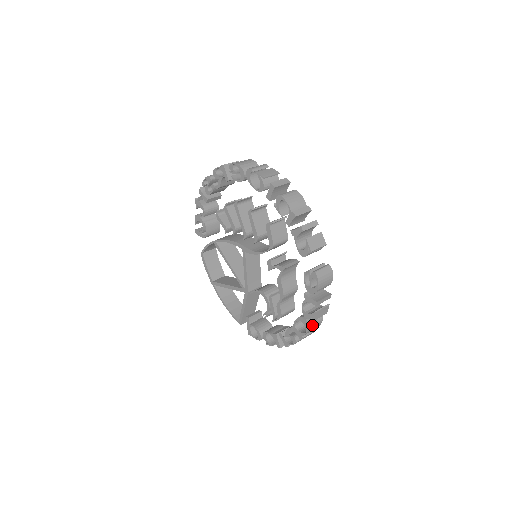
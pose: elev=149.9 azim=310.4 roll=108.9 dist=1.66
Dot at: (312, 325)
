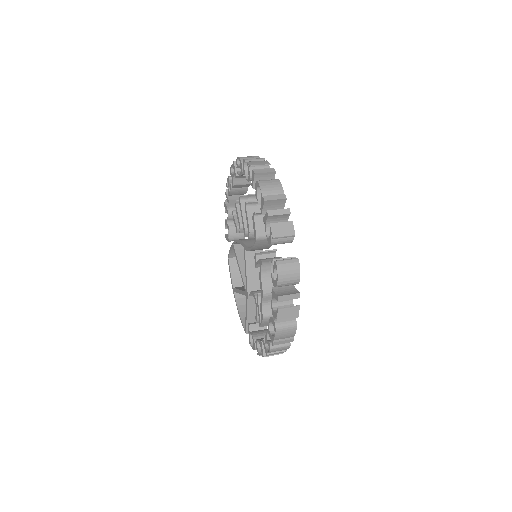
Dot at: (281, 327)
